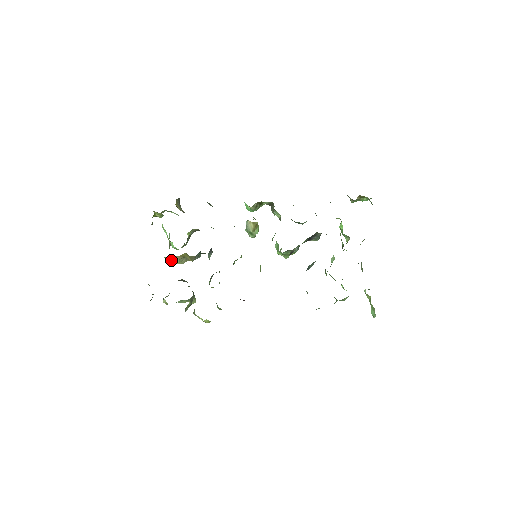
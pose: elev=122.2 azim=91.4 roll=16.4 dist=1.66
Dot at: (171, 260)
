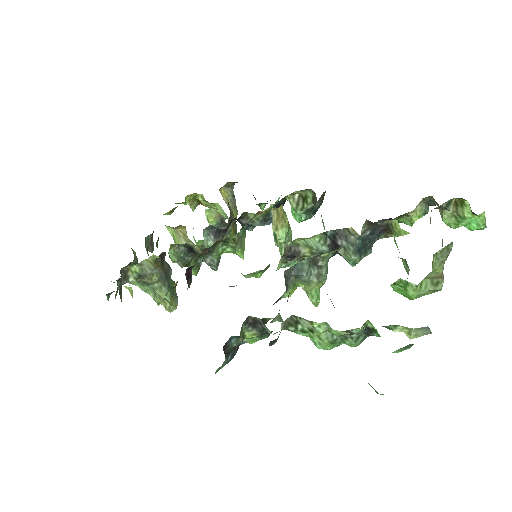
Dot at: (174, 238)
